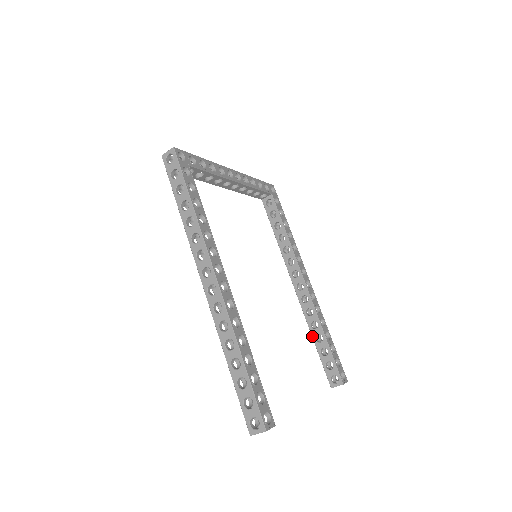
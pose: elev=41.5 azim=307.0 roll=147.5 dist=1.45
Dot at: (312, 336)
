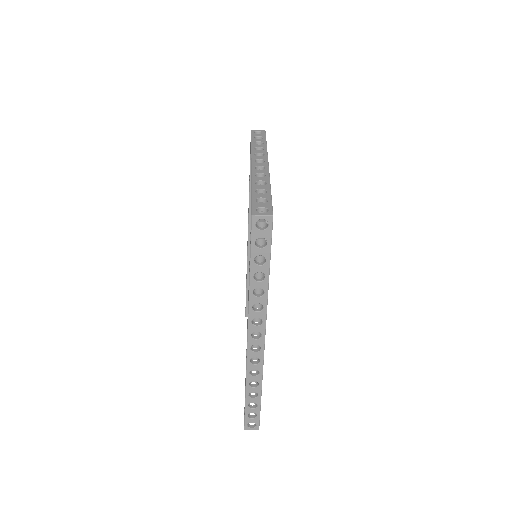
Dot at: (247, 282)
